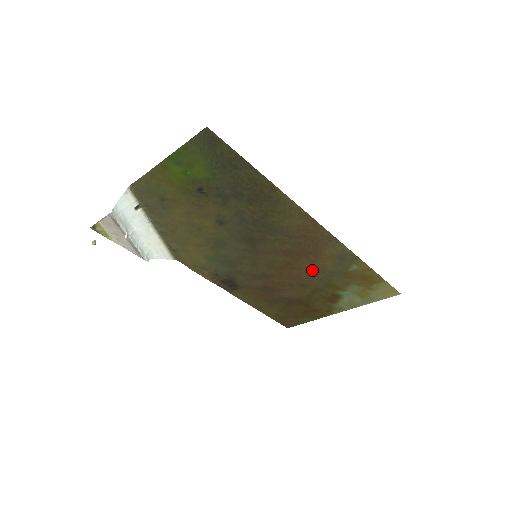
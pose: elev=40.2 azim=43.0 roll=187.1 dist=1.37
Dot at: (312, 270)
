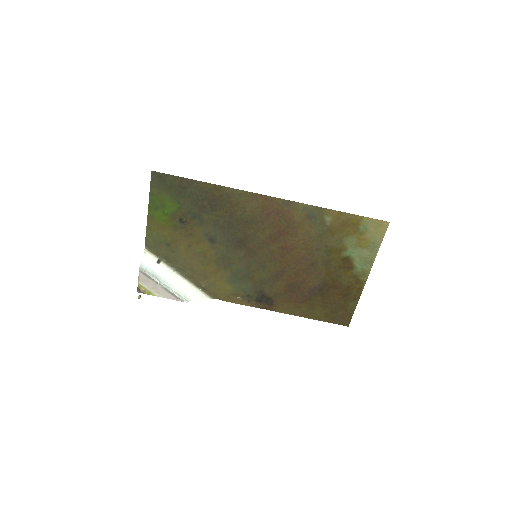
Dot at: (304, 244)
